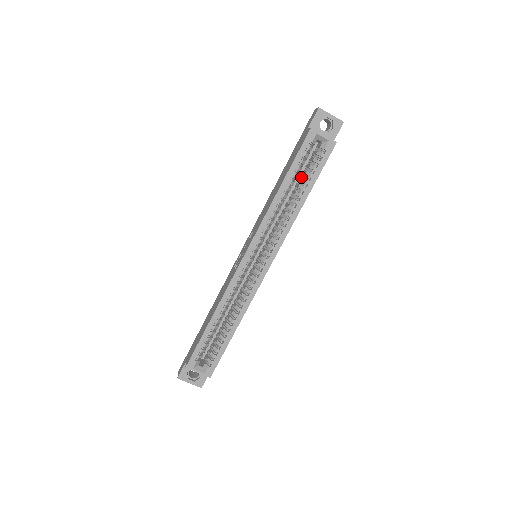
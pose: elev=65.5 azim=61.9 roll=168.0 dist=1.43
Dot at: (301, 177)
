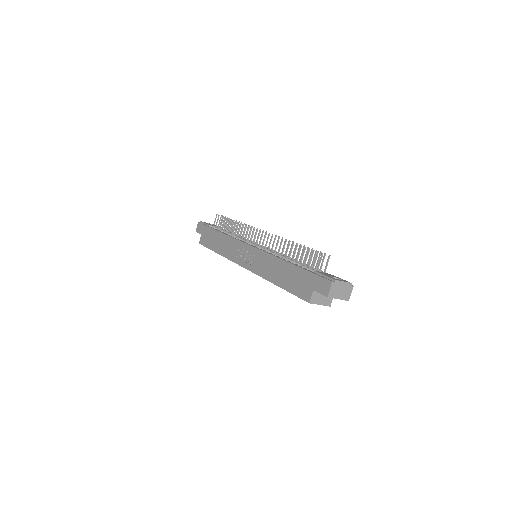
Dot at: occluded
